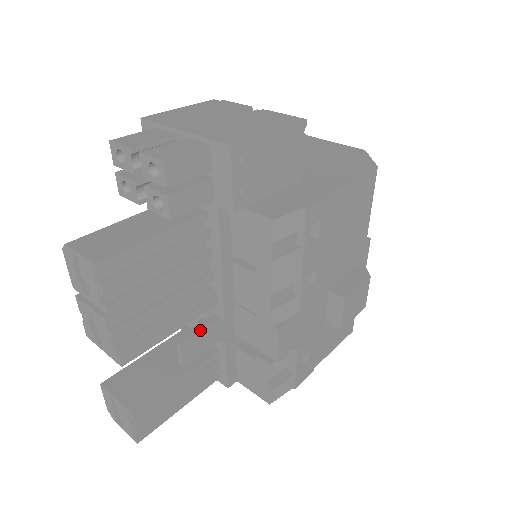
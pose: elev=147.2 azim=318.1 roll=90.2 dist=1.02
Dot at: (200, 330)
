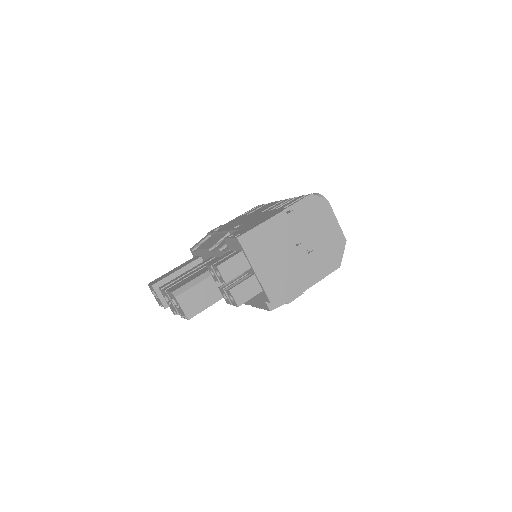
Dot at: occluded
